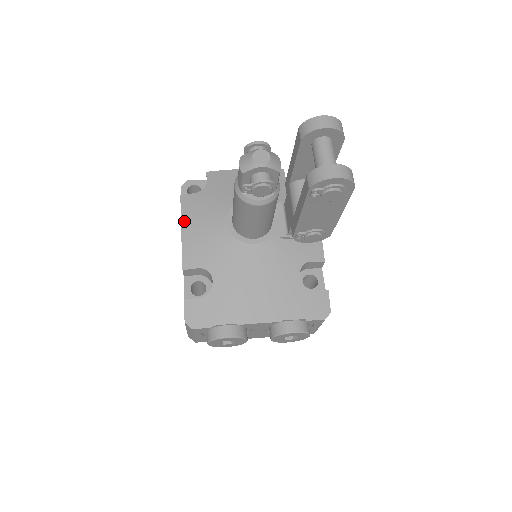
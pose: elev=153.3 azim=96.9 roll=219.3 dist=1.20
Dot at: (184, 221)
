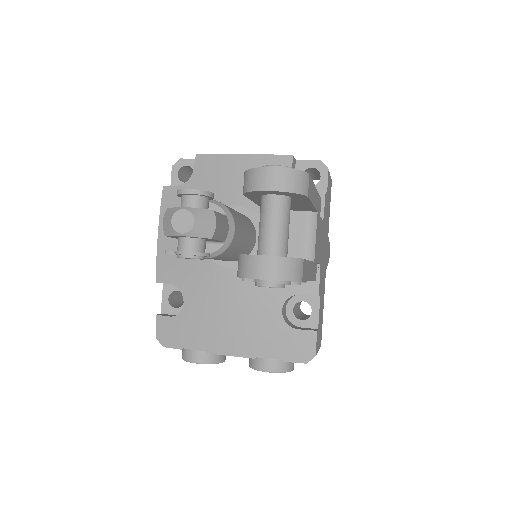
Dot at: (162, 223)
